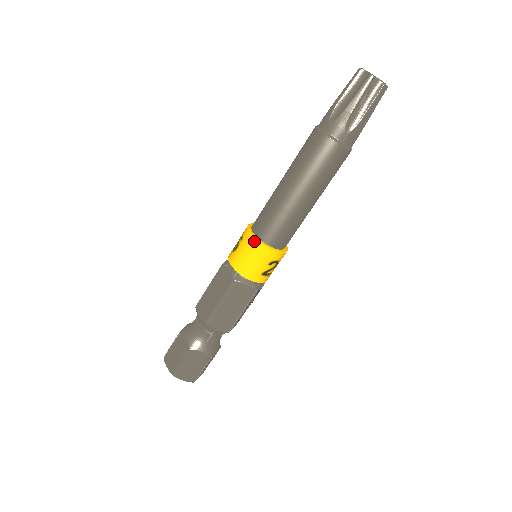
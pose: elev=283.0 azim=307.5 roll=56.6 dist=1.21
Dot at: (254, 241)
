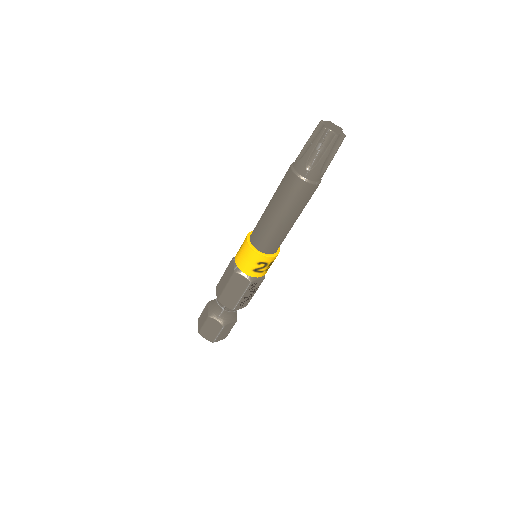
Dot at: (247, 244)
